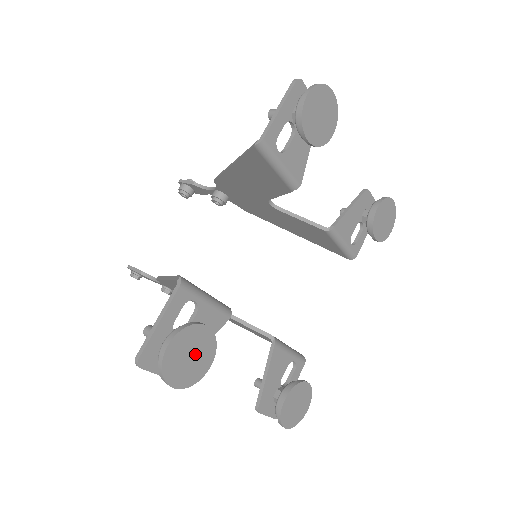
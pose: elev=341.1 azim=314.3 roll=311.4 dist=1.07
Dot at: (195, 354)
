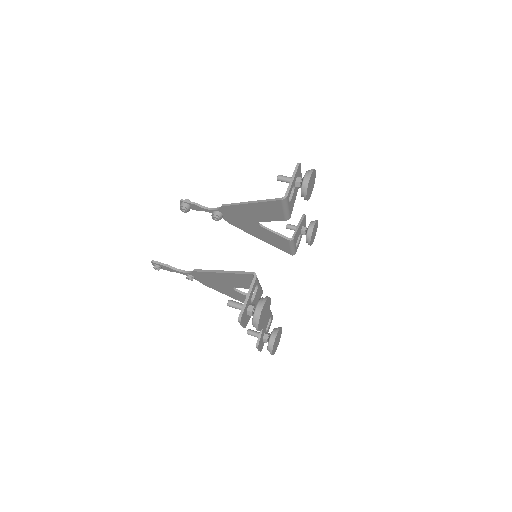
Dot at: (265, 313)
